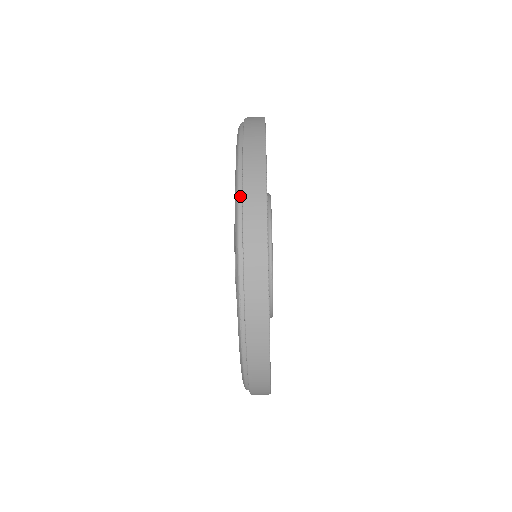
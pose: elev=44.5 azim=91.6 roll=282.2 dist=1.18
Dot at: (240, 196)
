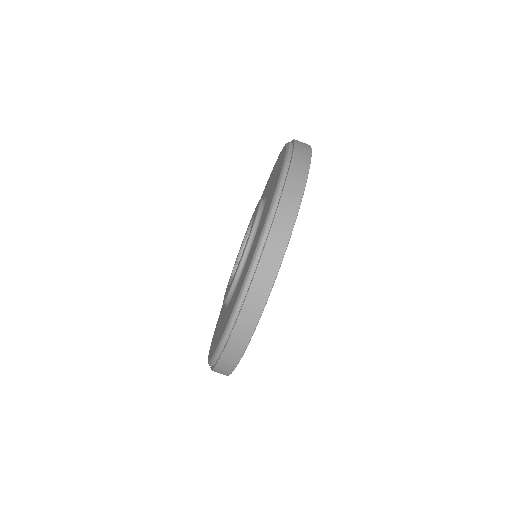
Dot at: occluded
